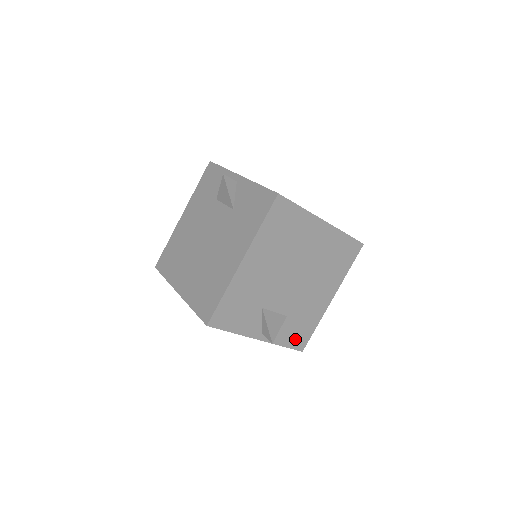
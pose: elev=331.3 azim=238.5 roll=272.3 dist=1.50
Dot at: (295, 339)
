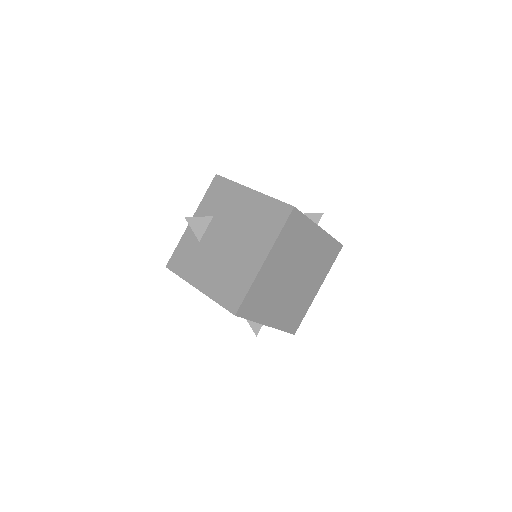
Dot at: occluded
